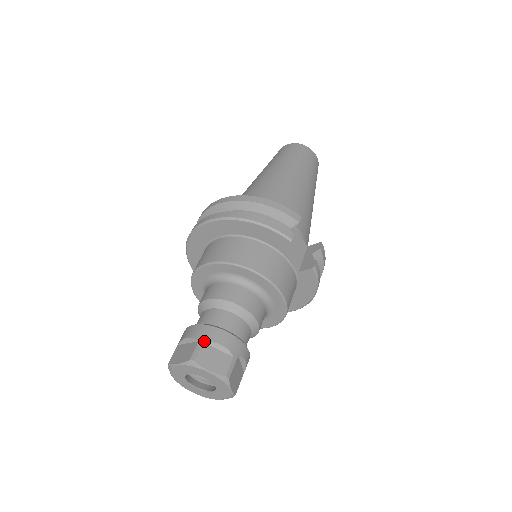
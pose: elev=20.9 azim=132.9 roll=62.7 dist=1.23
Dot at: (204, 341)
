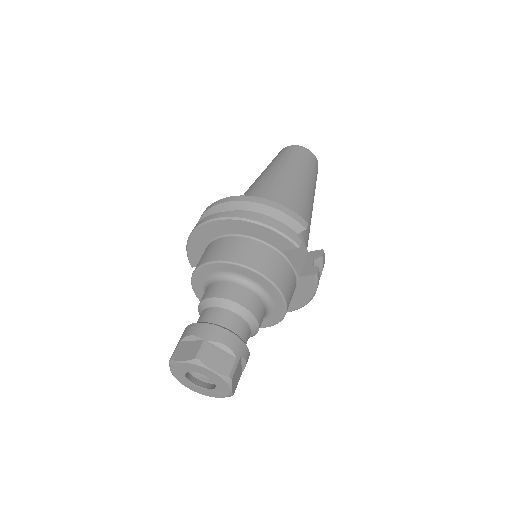
Dot at: (209, 340)
